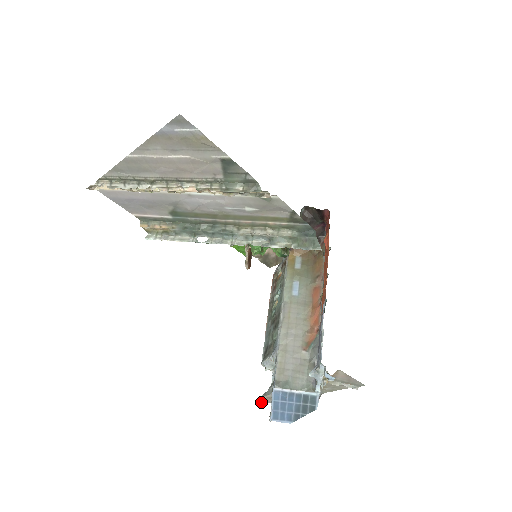
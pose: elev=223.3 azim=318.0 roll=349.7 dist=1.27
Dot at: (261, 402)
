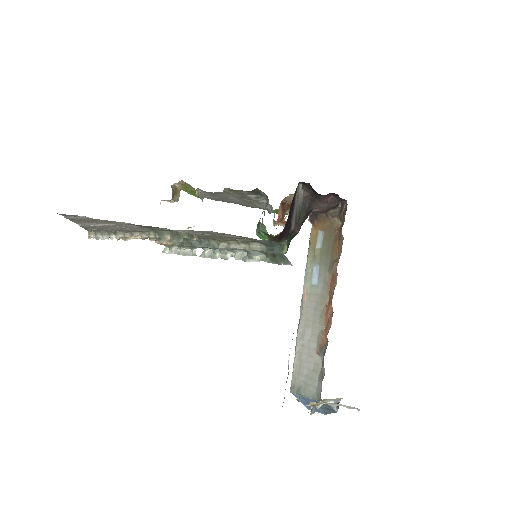
Dot at: occluded
